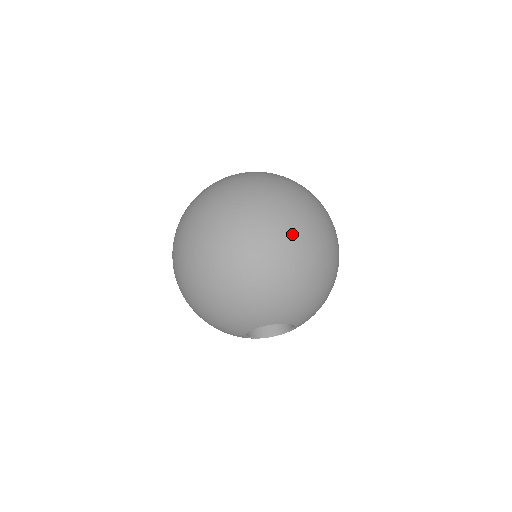
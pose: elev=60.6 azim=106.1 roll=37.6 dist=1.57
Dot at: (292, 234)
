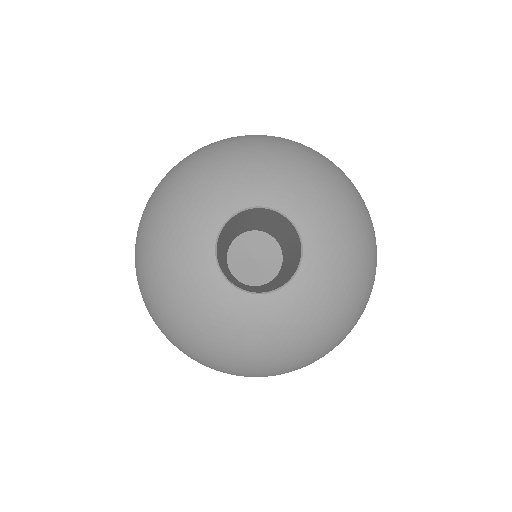
Dot at: occluded
